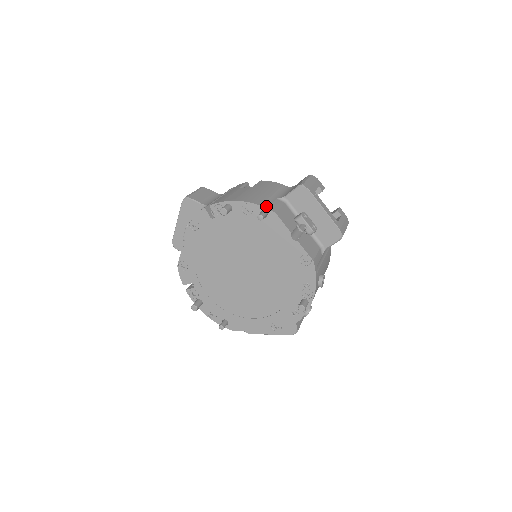
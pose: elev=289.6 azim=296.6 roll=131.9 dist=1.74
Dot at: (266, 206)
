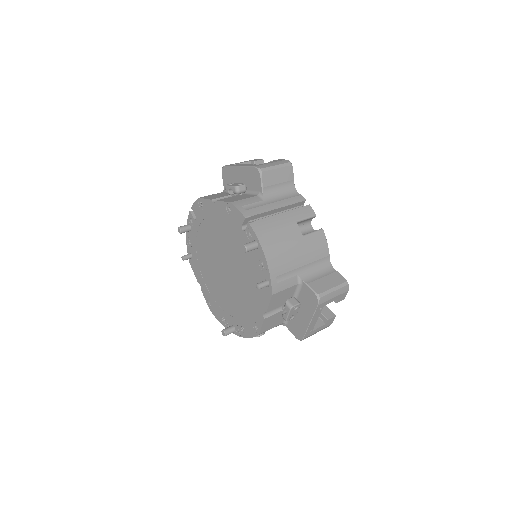
Dot at: (274, 282)
